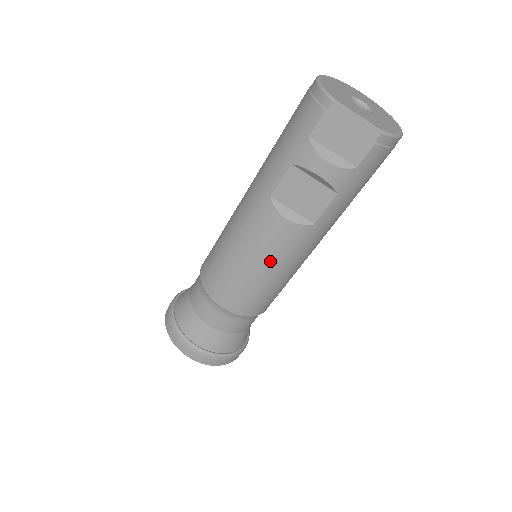
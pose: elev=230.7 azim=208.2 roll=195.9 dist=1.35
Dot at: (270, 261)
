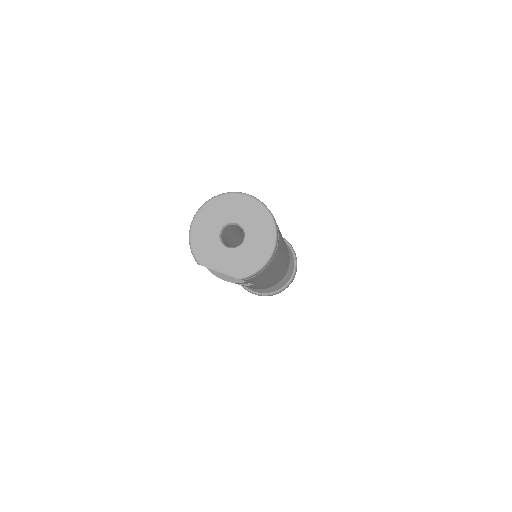
Dot at: occluded
